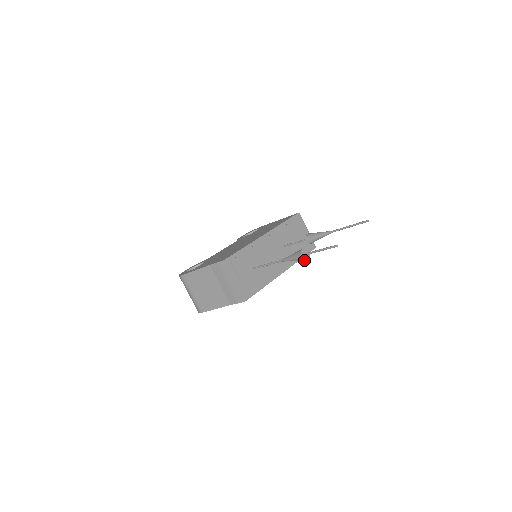
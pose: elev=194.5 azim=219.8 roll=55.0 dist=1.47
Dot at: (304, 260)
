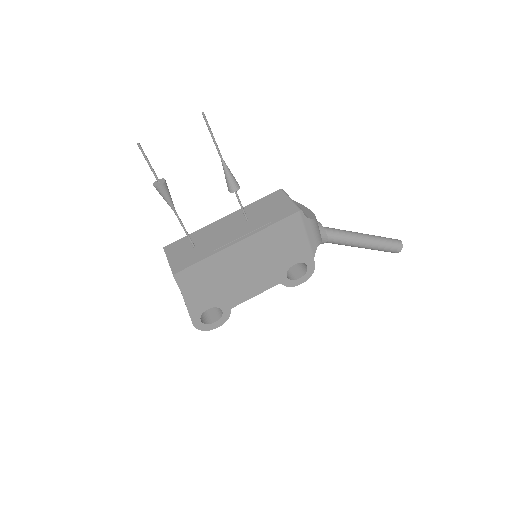
Dot at: (158, 188)
